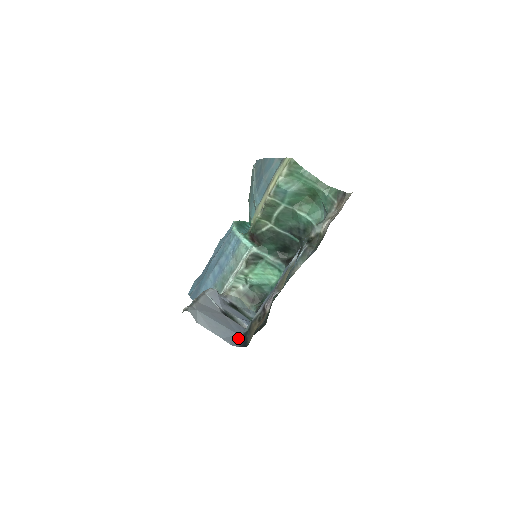
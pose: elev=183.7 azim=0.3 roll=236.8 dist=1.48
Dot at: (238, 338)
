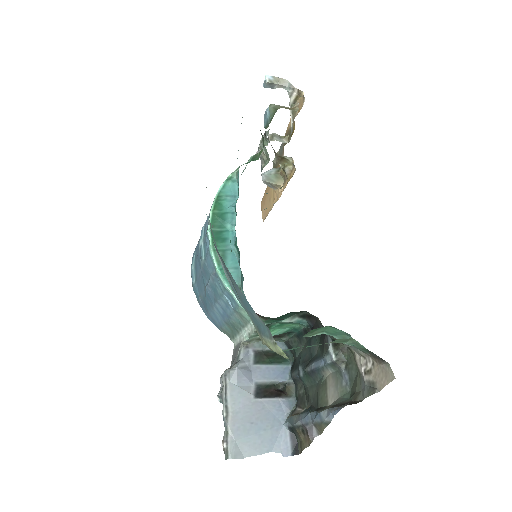
Dot at: (285, 433)
